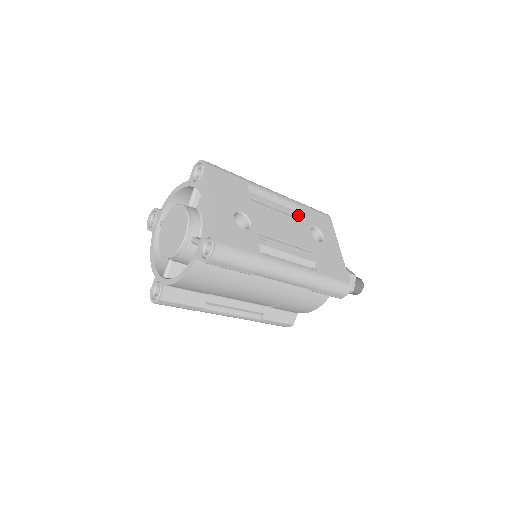
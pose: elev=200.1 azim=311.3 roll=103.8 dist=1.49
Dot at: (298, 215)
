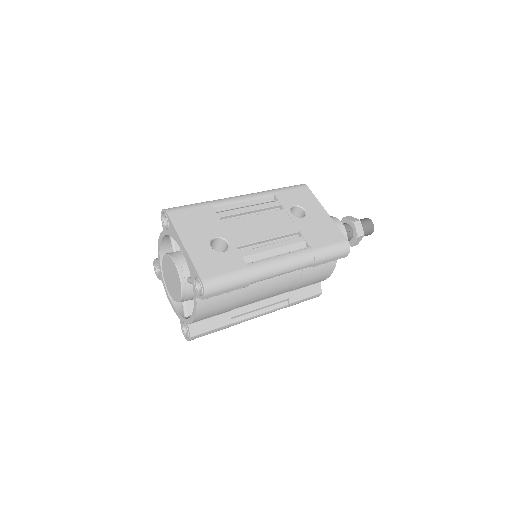
Dot at: (273, 205)
